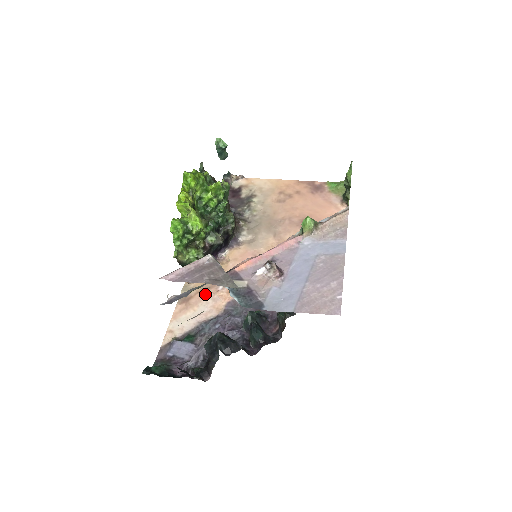
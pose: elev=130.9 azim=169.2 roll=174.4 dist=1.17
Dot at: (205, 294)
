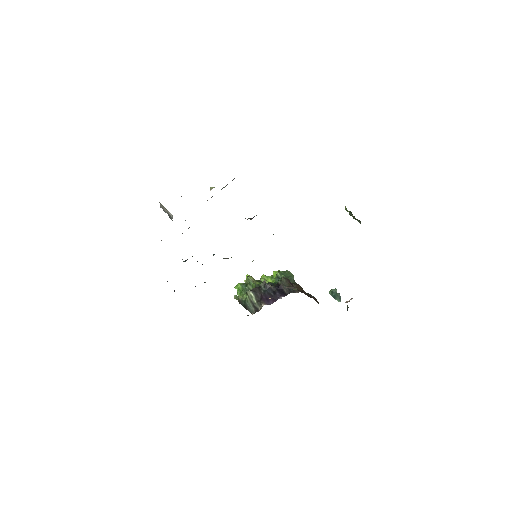
Dot at: occluded
